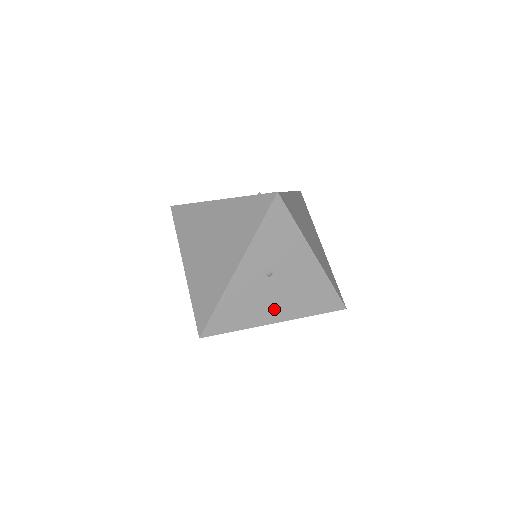
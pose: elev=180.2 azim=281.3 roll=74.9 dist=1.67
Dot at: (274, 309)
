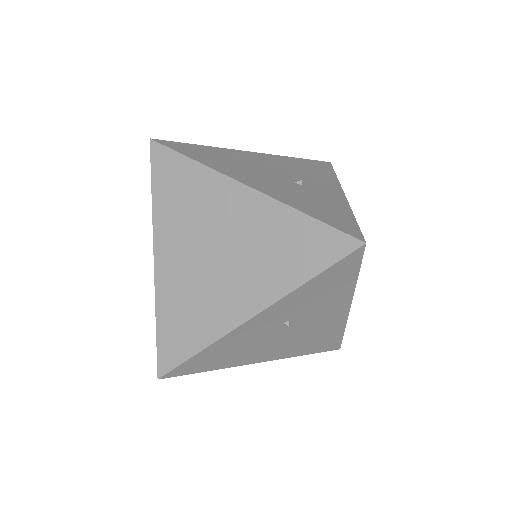
Dot at: (267, 352)
